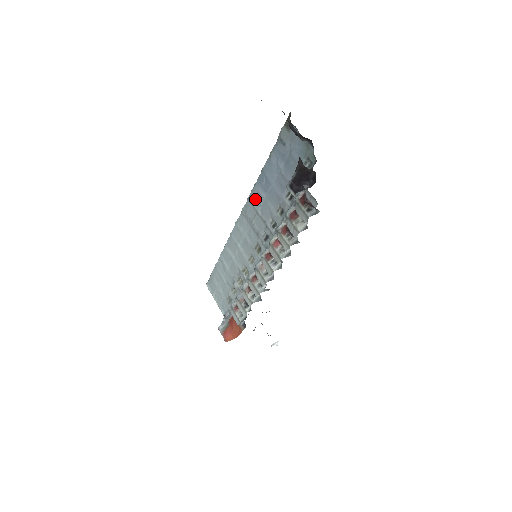
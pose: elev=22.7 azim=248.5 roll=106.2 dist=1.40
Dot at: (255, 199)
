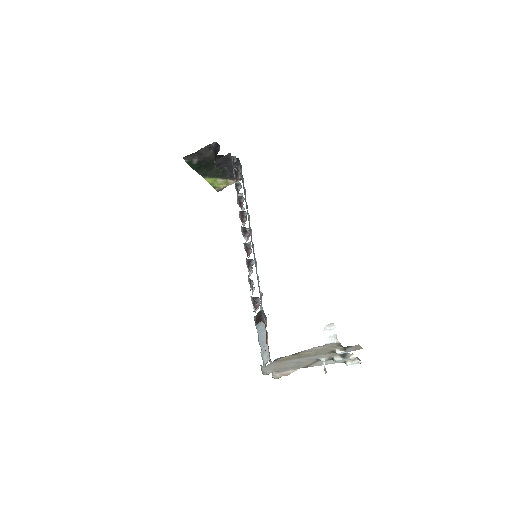
Dot at: occluded
